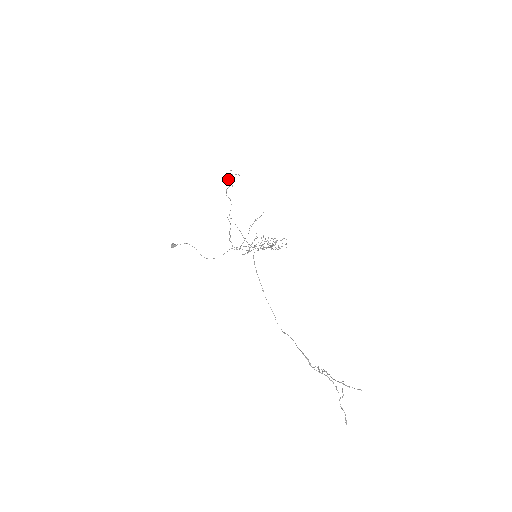
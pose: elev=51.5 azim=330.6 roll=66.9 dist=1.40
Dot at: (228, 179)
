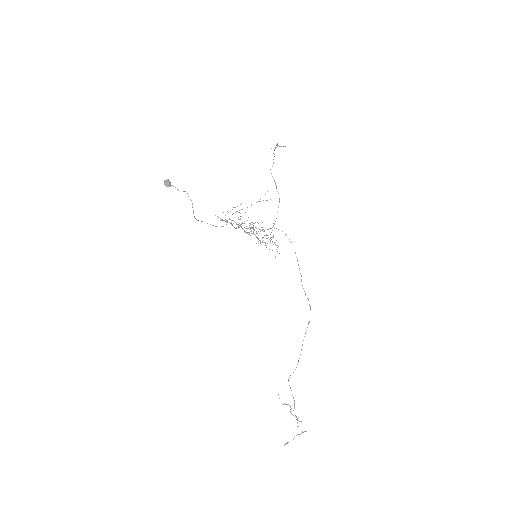
Dot at: occluded
